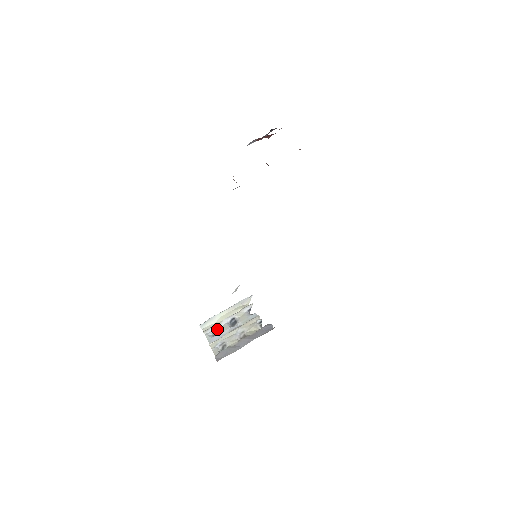
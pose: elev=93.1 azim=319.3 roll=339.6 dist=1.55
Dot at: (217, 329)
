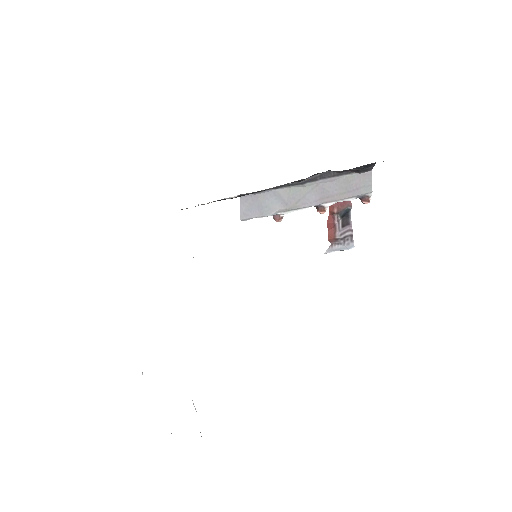
Dot at: occluded
